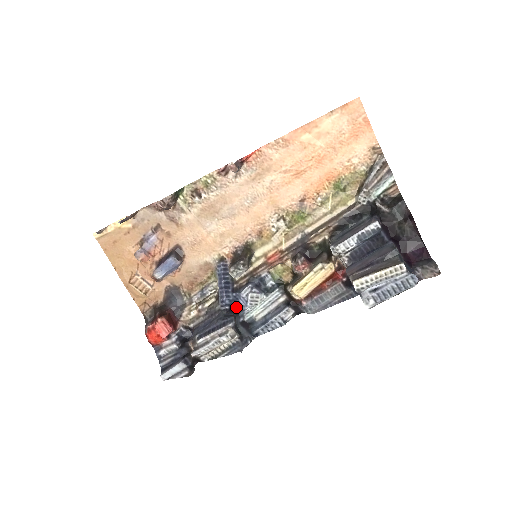
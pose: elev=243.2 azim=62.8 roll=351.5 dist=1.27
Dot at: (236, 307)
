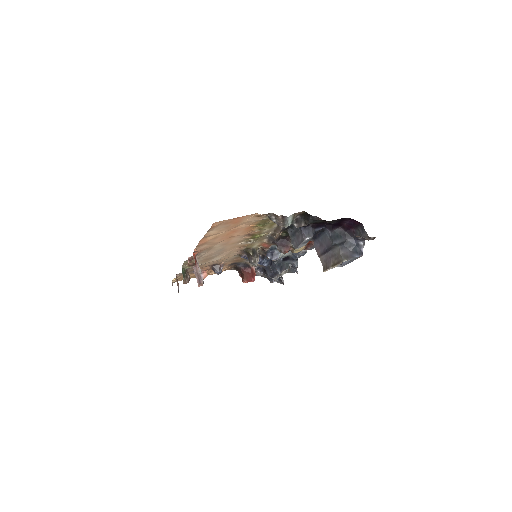
Dot at: occluded
